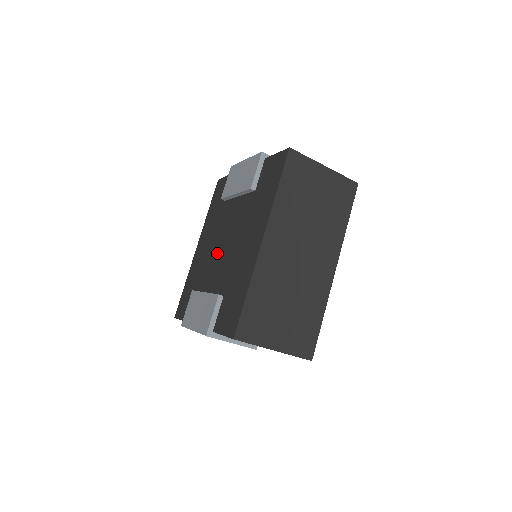
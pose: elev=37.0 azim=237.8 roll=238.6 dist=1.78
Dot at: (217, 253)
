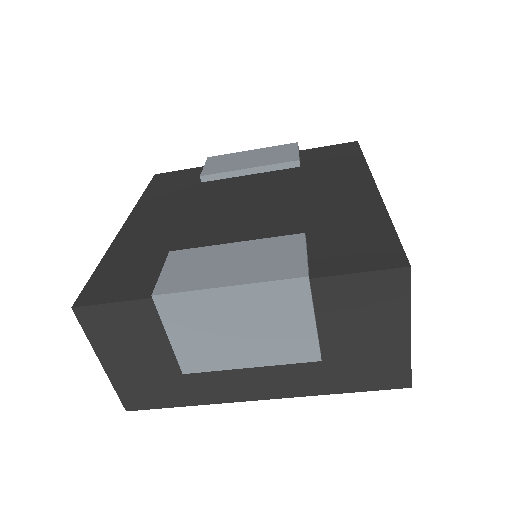
Dot at: (227, 215)
